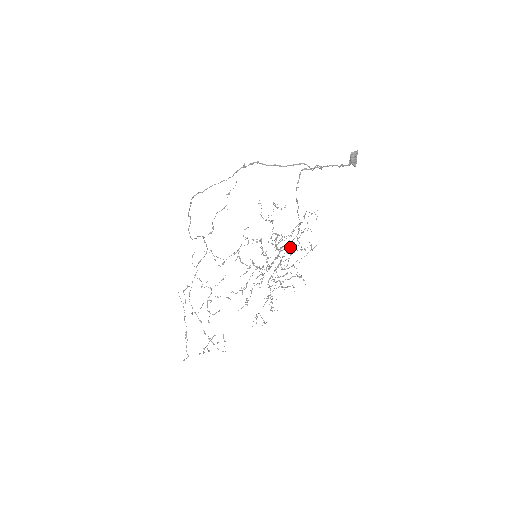
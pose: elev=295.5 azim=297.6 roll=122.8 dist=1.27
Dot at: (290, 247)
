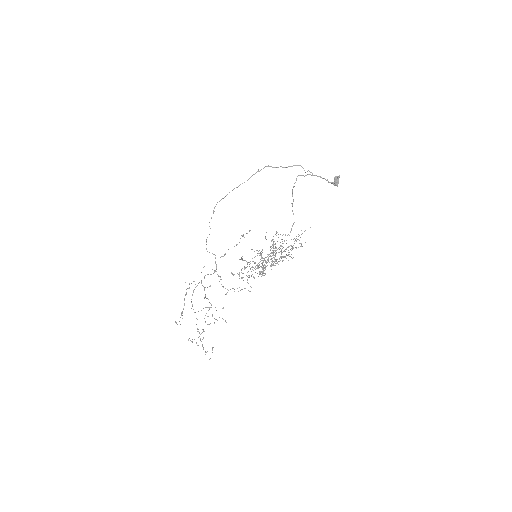
Dot at: (284, 250)
